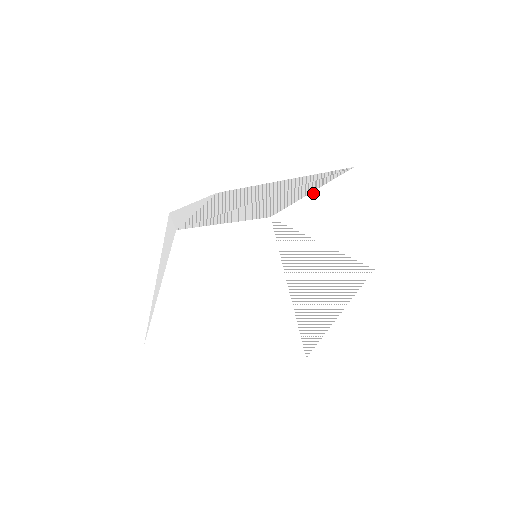
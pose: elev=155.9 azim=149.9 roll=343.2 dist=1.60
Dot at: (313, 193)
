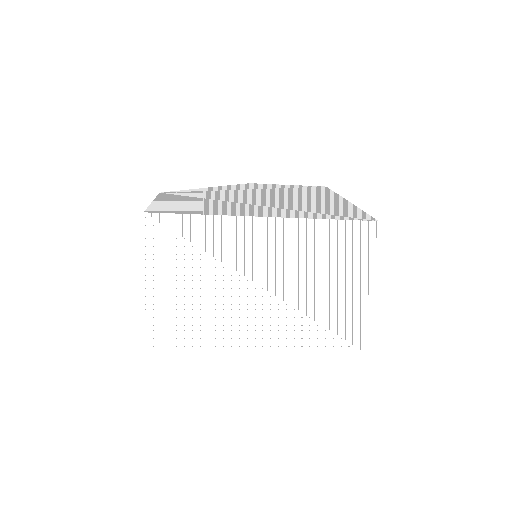
Dot at: (243, 217)
